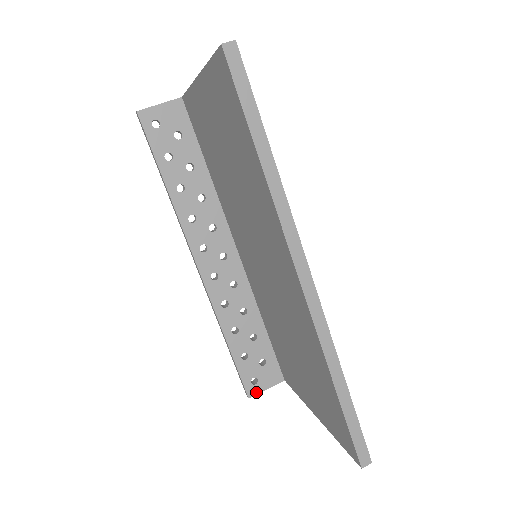
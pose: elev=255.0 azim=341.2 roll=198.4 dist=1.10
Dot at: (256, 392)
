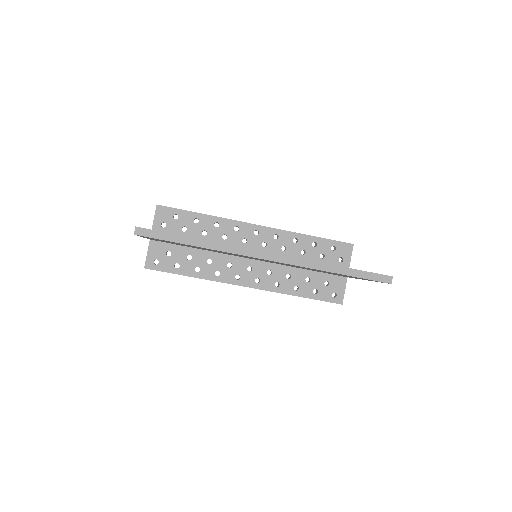
Dot at: (342, 298)
